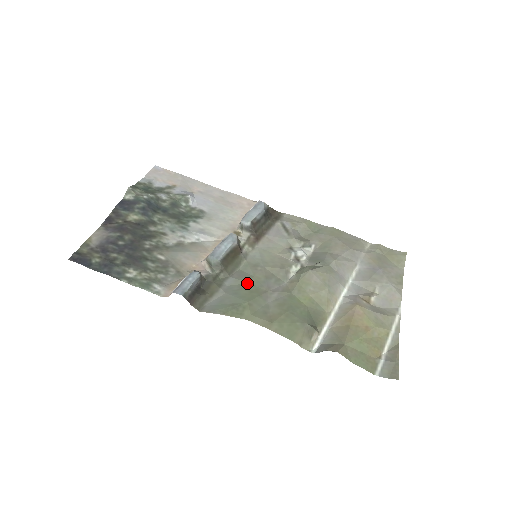
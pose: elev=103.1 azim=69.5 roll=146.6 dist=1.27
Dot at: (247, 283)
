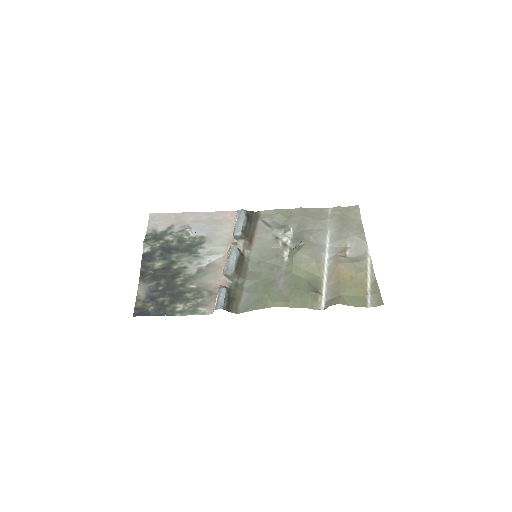
Dot at: (259, 280)
